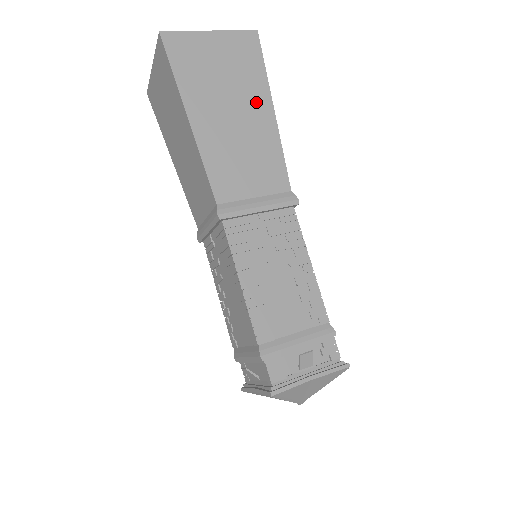
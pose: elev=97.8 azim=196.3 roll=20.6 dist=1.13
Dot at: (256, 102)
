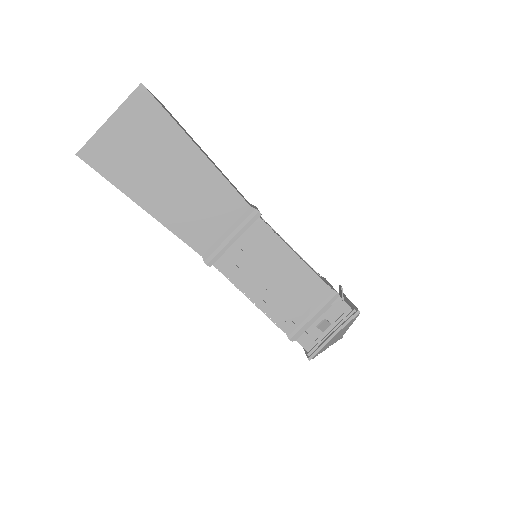
Dot at: (181, 153)
